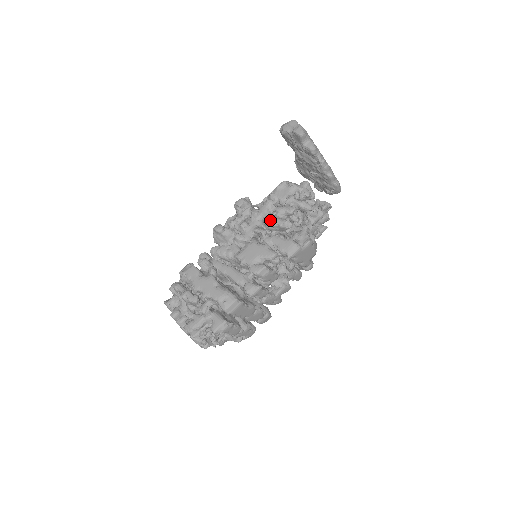
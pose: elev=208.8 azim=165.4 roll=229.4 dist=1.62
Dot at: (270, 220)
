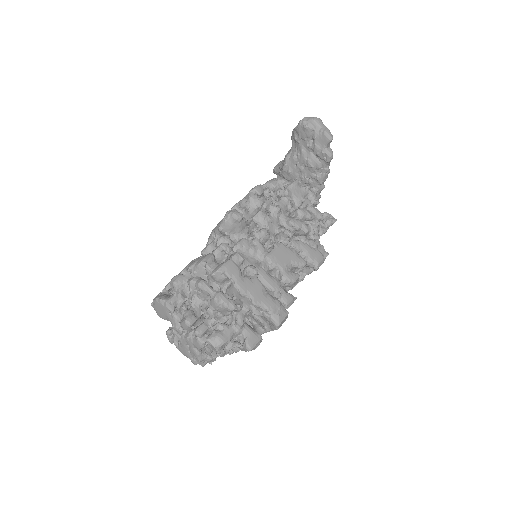
Dot at: (297, 222)
